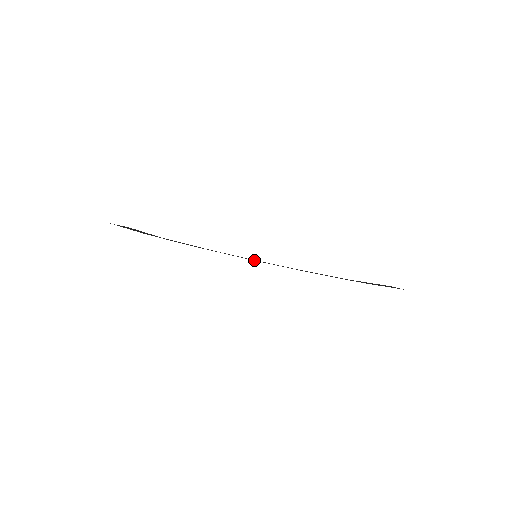
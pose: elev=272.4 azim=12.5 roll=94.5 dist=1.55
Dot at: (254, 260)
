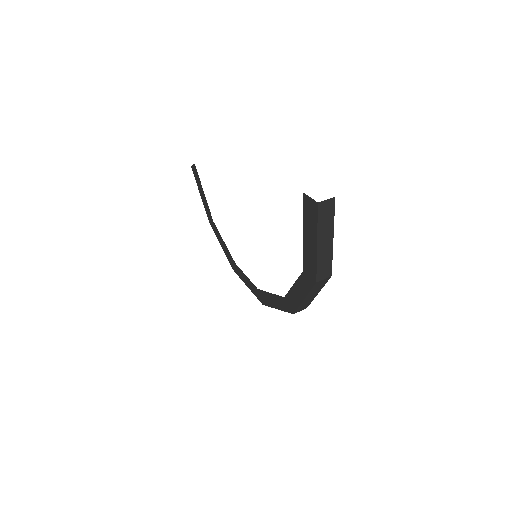
Dot at: (263, 302)
